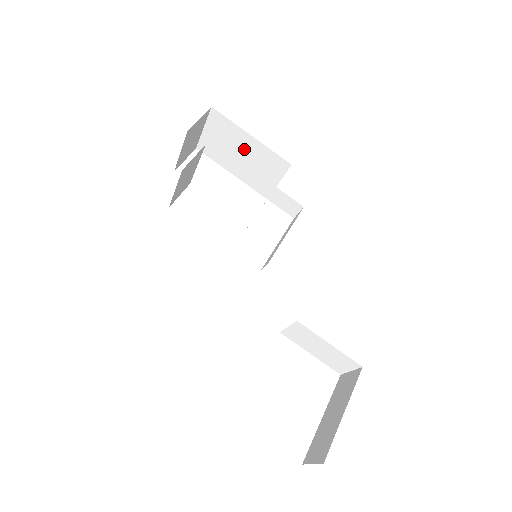
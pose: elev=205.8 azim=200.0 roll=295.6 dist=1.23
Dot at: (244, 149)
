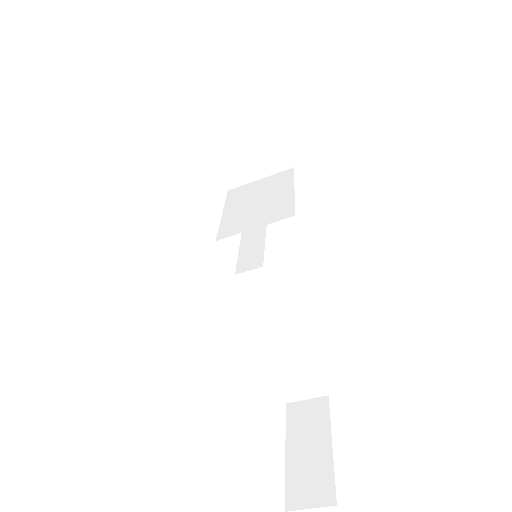
Dot at: (250, 126)
